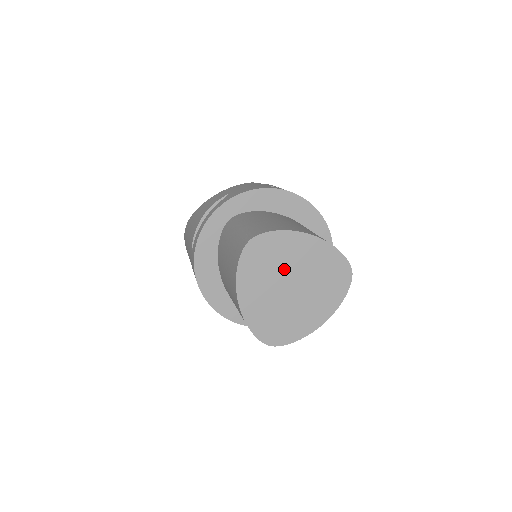
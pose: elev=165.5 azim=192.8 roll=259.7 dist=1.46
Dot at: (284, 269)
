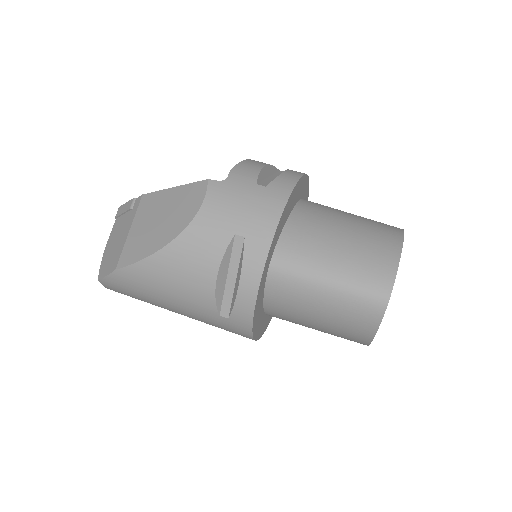
Dot at: occluded
